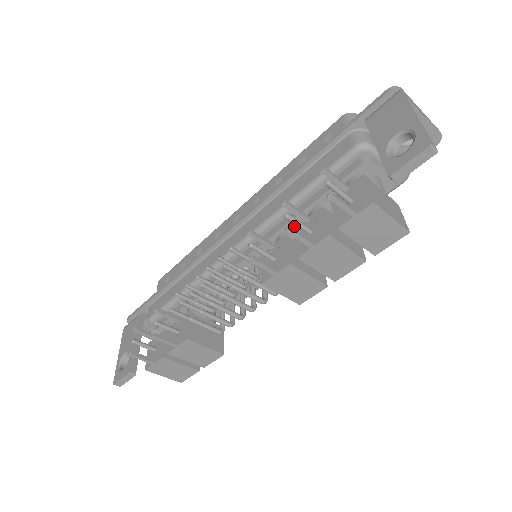
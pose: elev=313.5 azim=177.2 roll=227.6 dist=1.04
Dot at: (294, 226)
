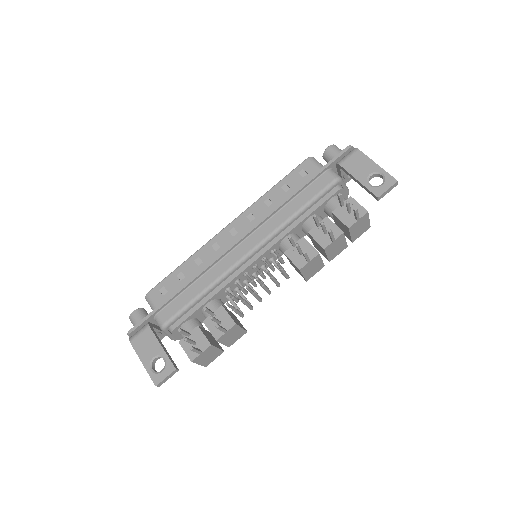
Dot at: (294, 231)
